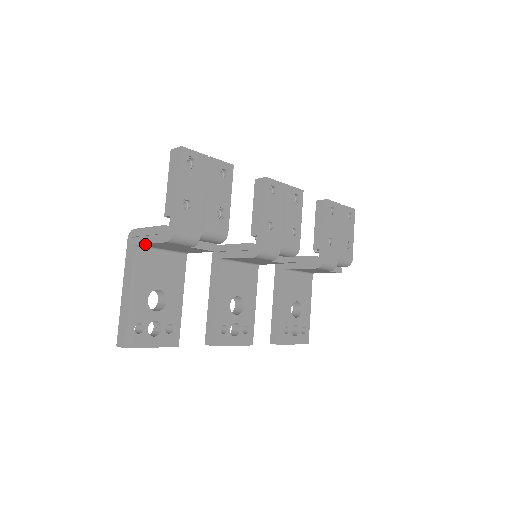
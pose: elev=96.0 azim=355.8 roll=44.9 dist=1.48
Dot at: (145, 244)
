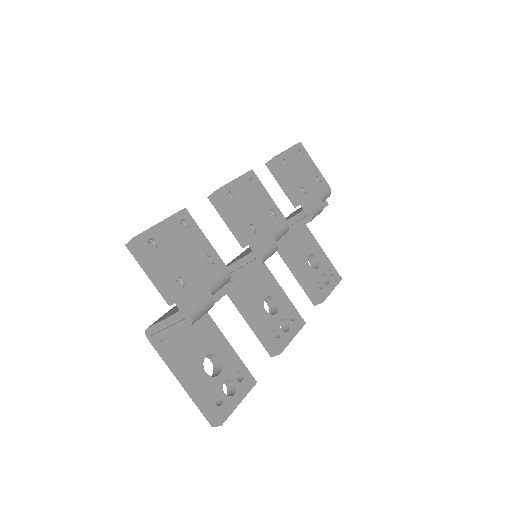
Dot at: occluded
